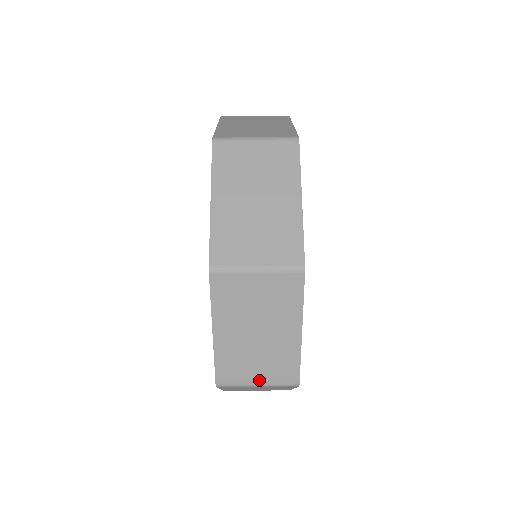
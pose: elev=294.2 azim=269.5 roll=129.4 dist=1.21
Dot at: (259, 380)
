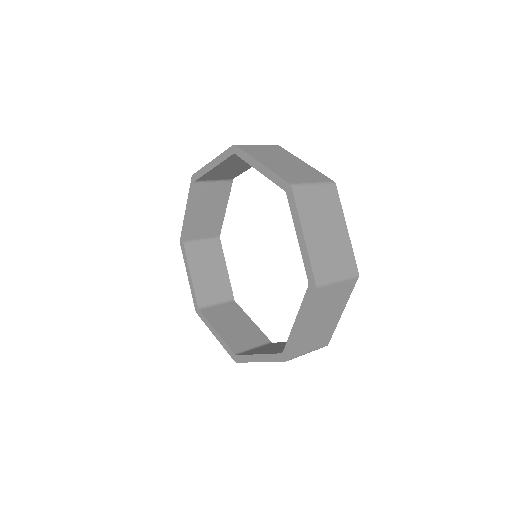
Dot at: (338, 274)
